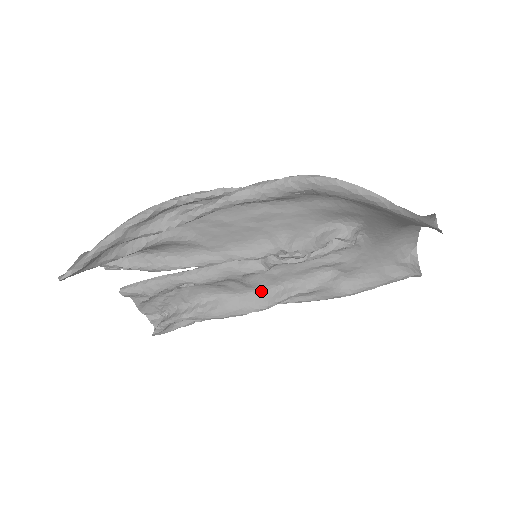
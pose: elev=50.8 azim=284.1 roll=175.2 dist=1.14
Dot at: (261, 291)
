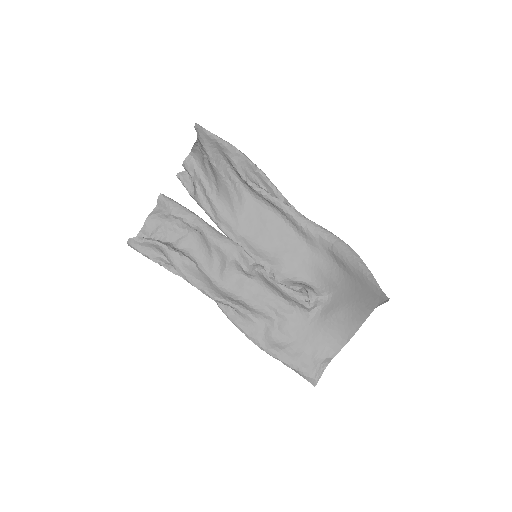
Dot at: (223, 288)
